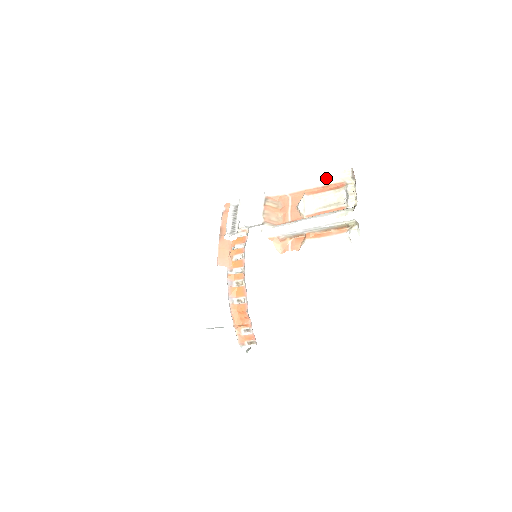
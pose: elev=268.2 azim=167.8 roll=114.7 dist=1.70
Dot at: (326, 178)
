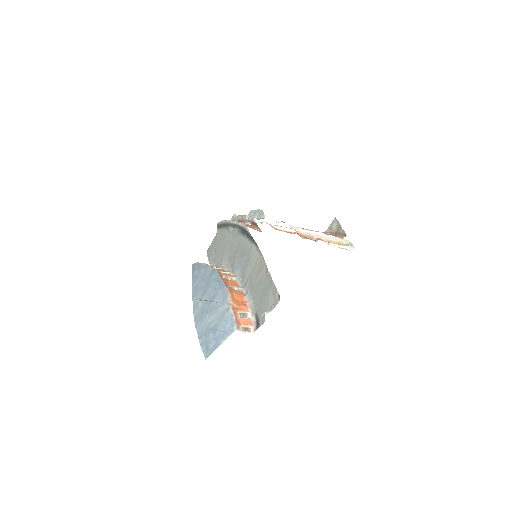
Dot at: occluded
